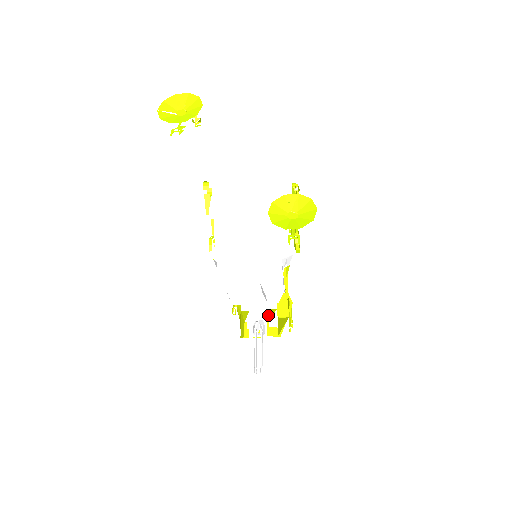
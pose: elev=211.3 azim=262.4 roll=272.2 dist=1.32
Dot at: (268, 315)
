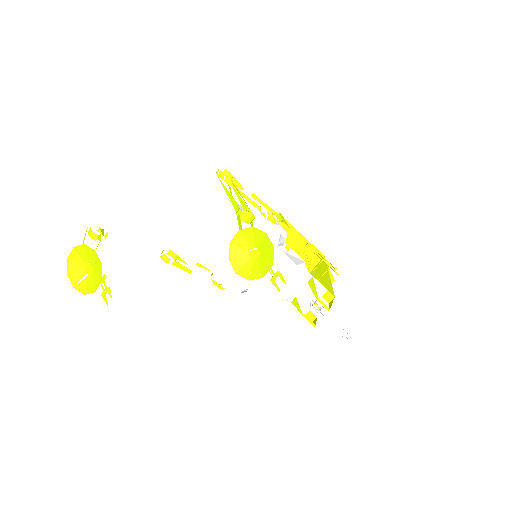
Dot at: (312, 291)
